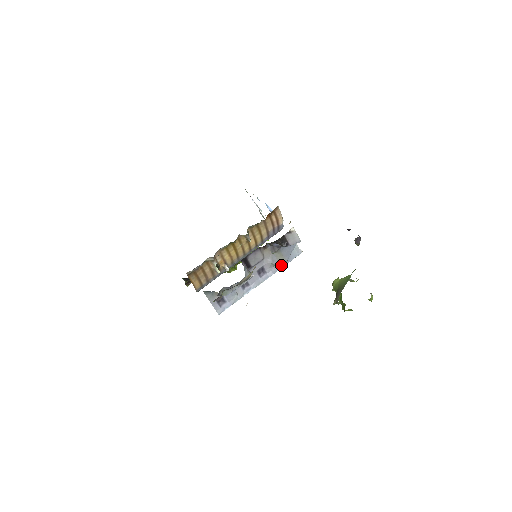
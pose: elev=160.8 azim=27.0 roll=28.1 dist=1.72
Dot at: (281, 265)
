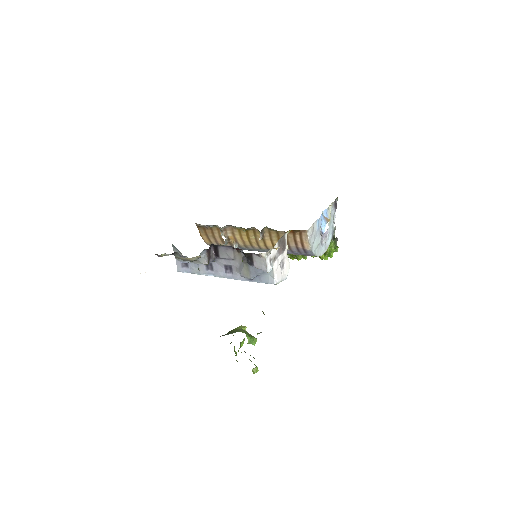
Dot at: occluded
